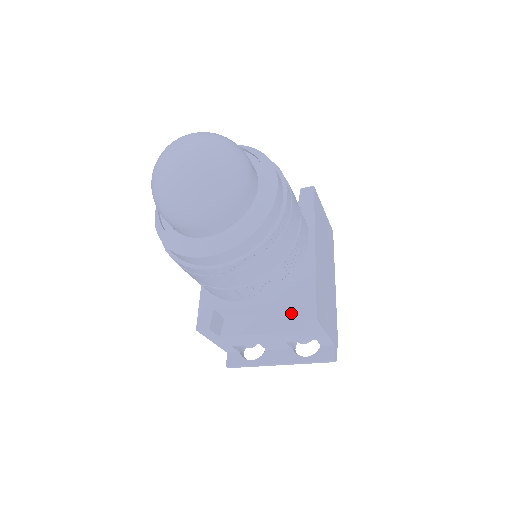
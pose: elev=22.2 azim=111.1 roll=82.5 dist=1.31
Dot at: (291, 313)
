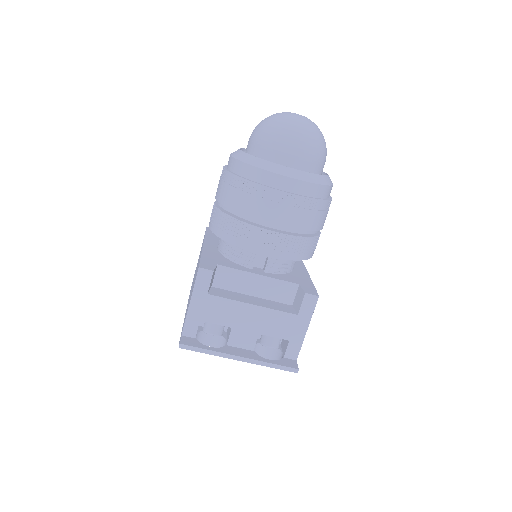
Dot at: (280, 303)
